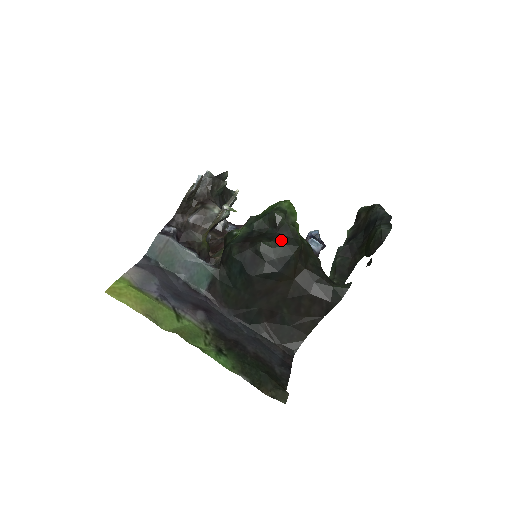
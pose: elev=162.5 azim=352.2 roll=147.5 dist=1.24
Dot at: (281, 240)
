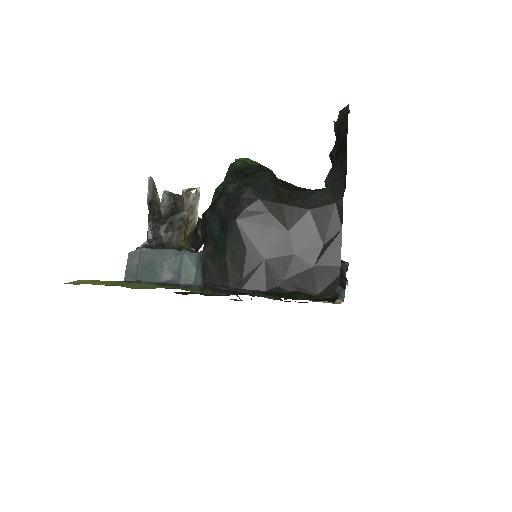
Dot at: (248, 175)
